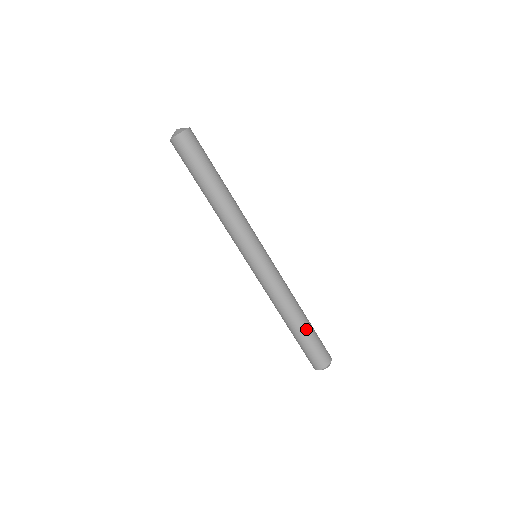
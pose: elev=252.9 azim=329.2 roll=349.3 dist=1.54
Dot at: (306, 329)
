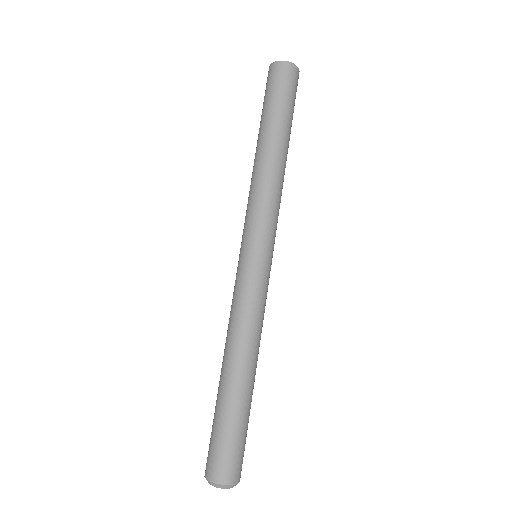
Dot at: (245, 400)
